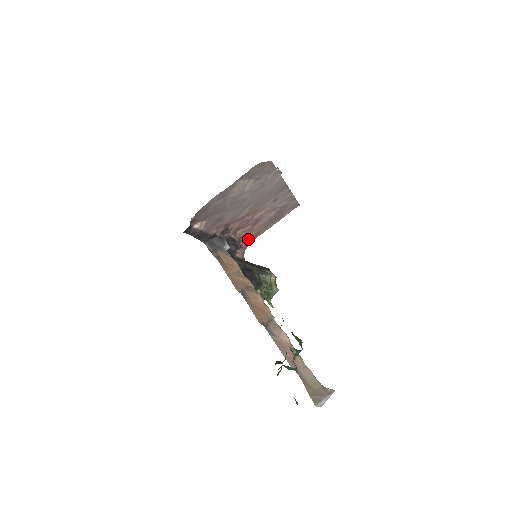
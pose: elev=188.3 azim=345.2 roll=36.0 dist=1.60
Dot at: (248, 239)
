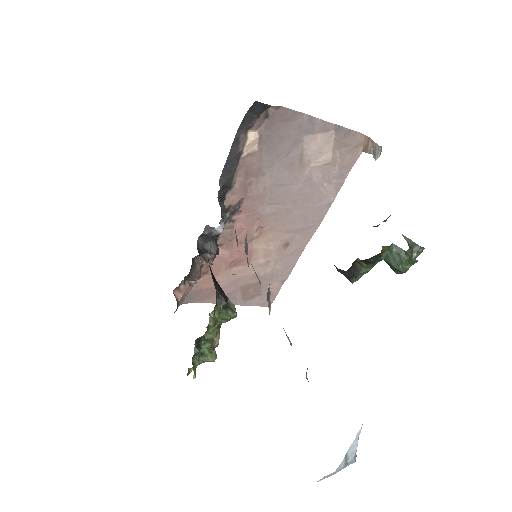
Dot at: (203, 286)
